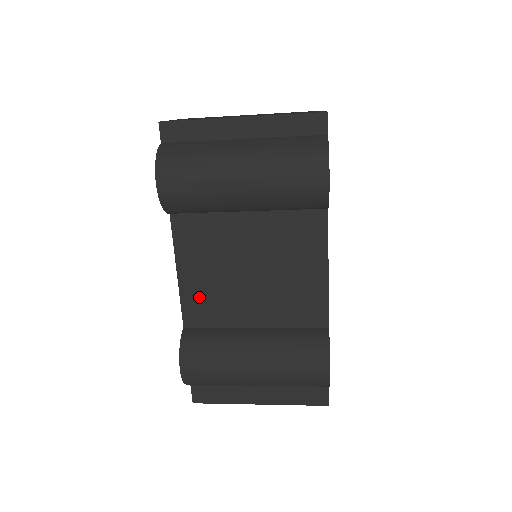
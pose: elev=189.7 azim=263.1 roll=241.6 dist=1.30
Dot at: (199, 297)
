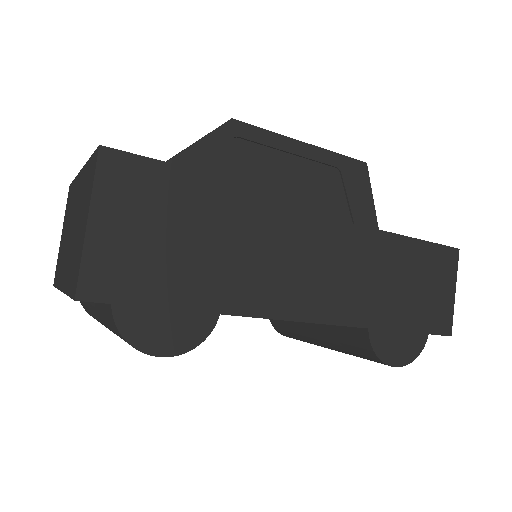
Dot at: occluded
